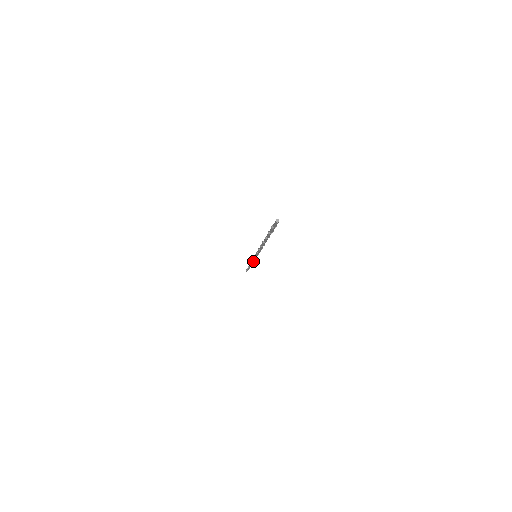
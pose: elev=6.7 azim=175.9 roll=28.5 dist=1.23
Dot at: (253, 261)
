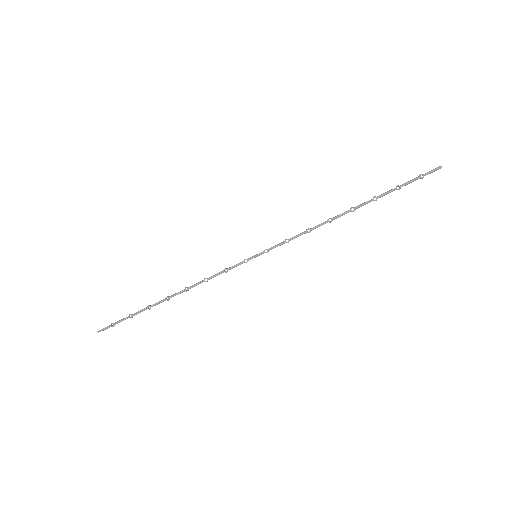
Dot at: (216, 275)
